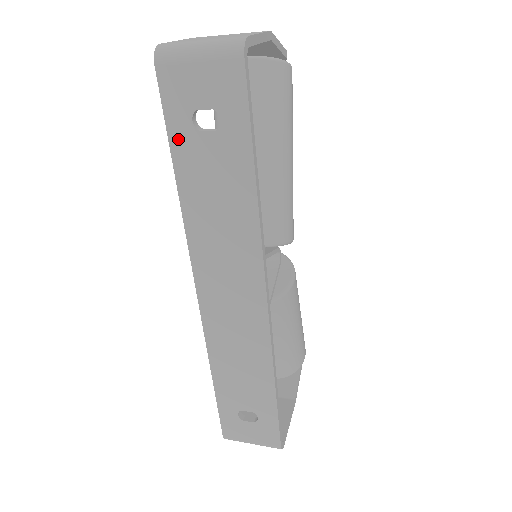
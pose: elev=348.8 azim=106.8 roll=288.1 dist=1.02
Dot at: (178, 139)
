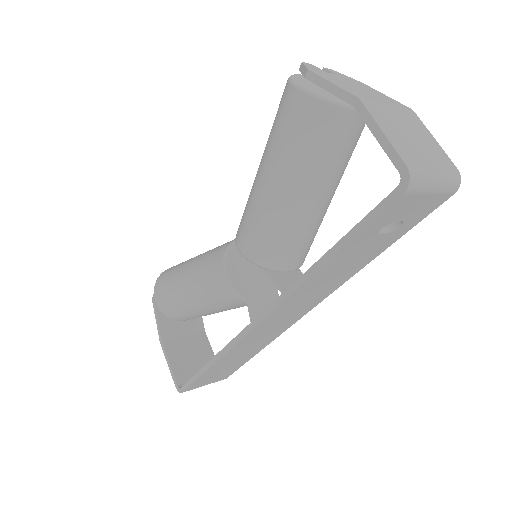
Dot at: (359, 239)
